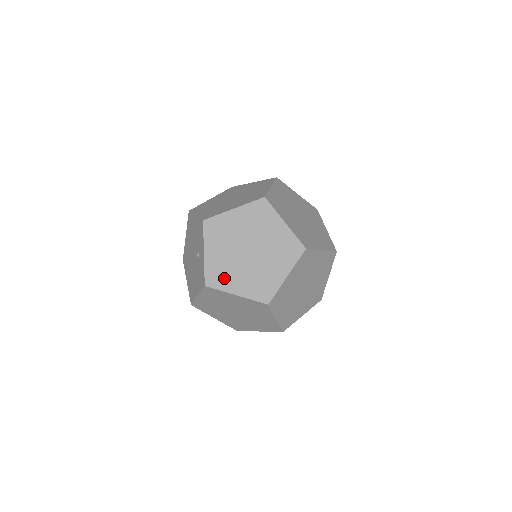
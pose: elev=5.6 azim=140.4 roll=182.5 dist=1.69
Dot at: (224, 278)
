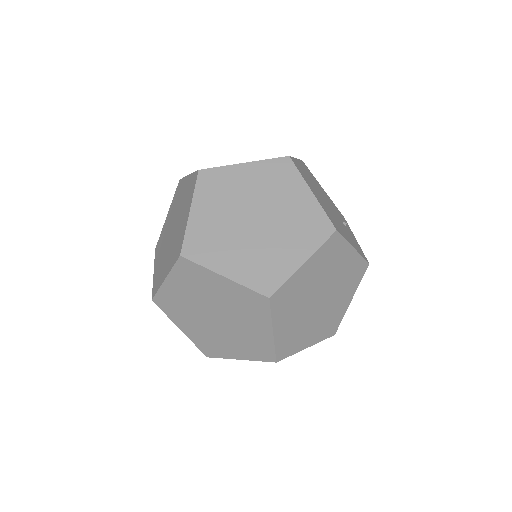
Dot at: (160, 276)
